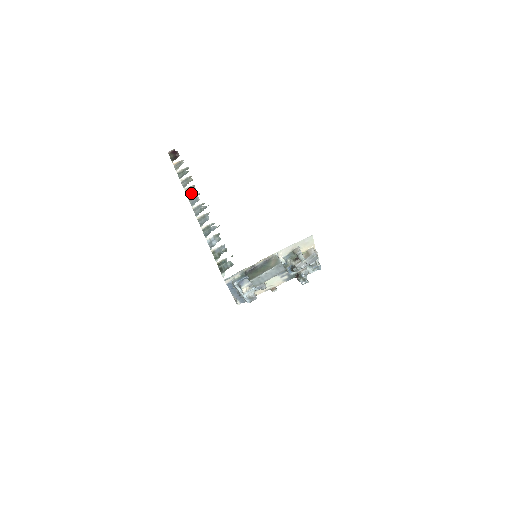
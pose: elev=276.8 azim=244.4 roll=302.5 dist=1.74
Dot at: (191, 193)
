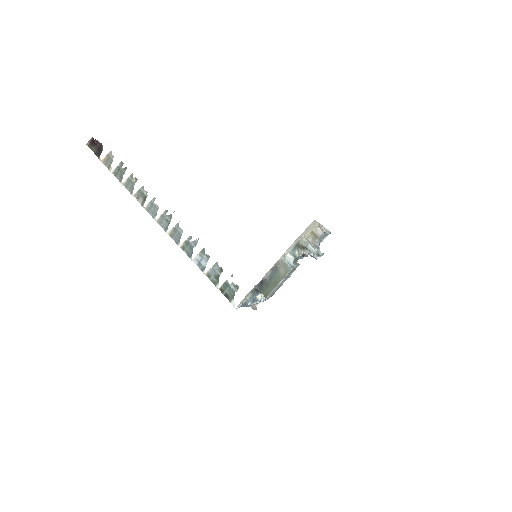
Dot at: (144, 200)
